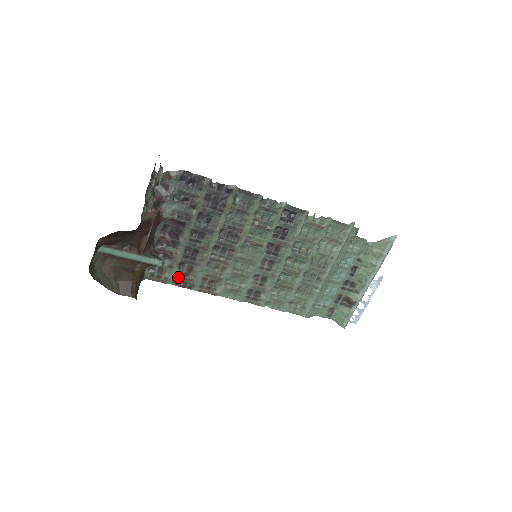
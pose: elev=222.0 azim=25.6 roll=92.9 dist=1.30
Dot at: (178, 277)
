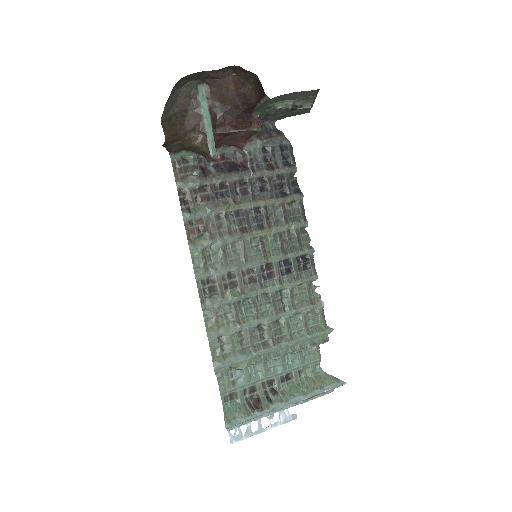
Dot at: (190, 191)
